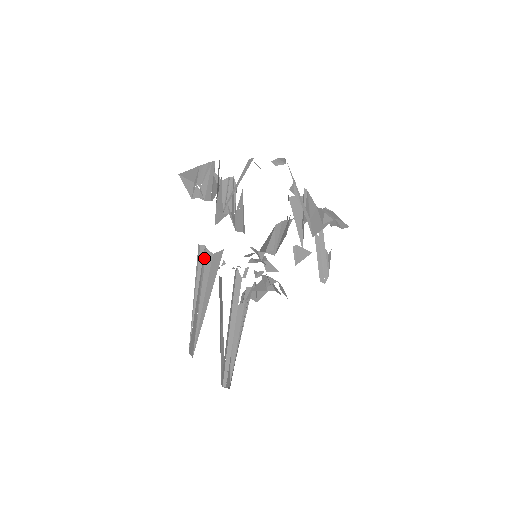
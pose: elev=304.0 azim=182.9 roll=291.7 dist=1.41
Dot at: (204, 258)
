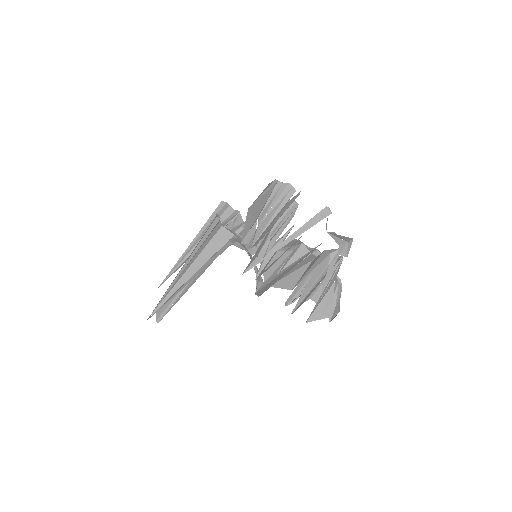
Dot at: (211, 231)
